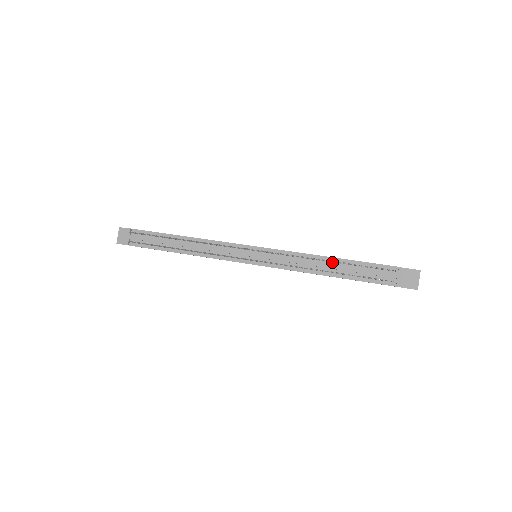
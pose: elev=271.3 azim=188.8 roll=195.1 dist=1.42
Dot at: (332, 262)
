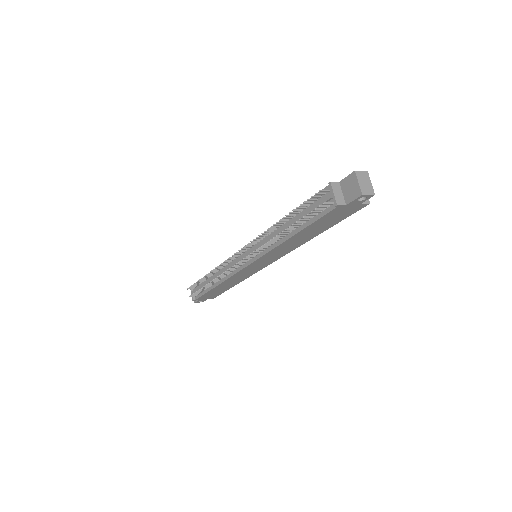
Dot at: (287, 221)
